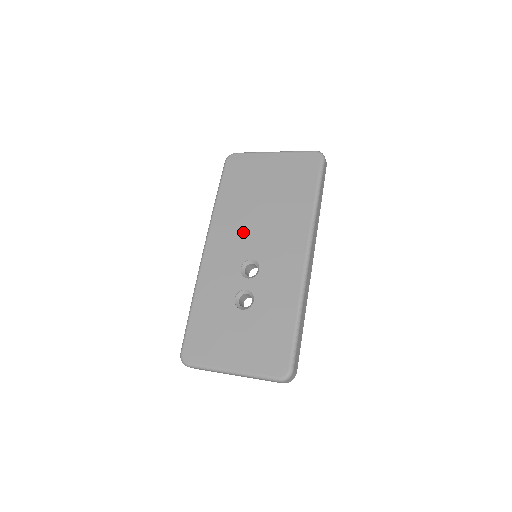
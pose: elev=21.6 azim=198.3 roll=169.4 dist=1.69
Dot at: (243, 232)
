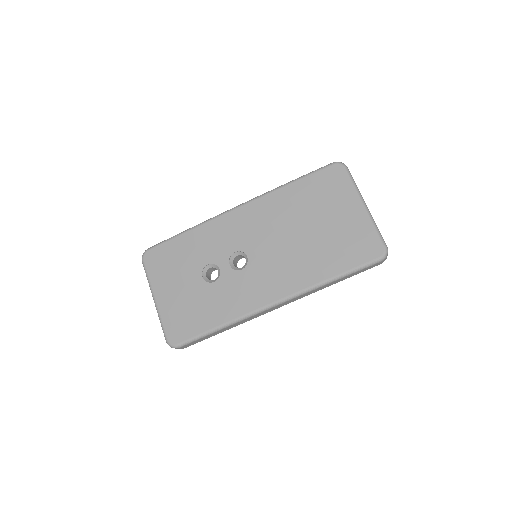
Dot at: (268, 232)
